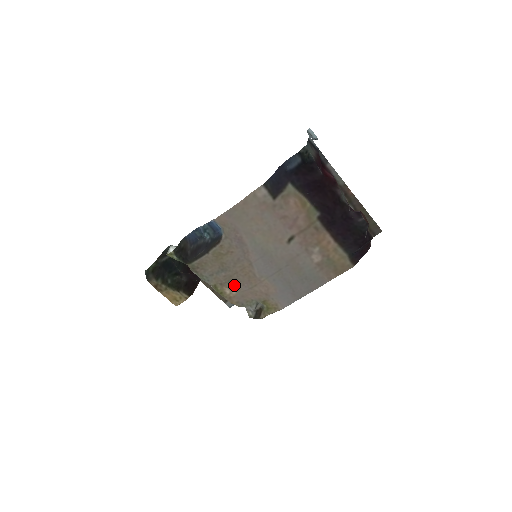
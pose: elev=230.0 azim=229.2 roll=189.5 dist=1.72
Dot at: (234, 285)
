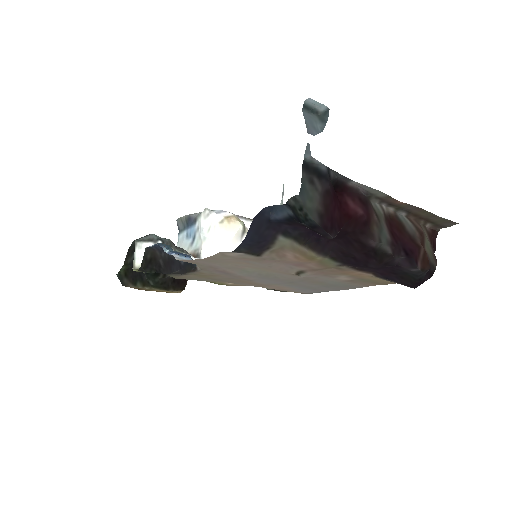
Dot at: occluded
